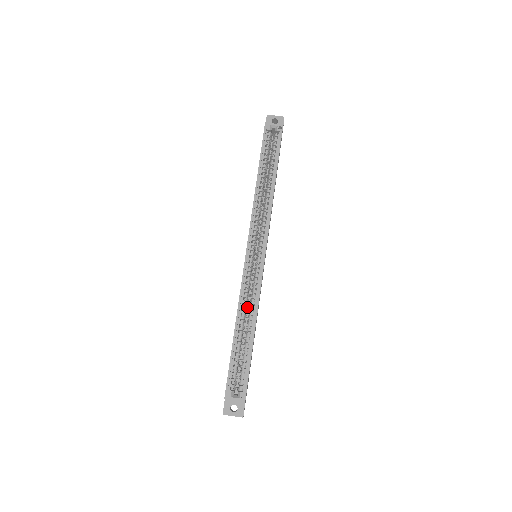
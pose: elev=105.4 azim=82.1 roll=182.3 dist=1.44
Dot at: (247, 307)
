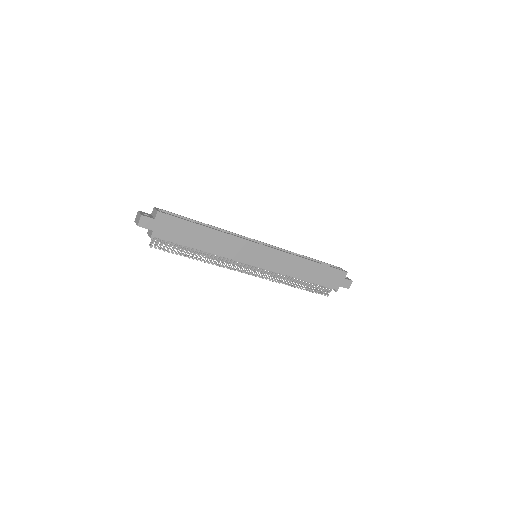
Dot at: occluded
